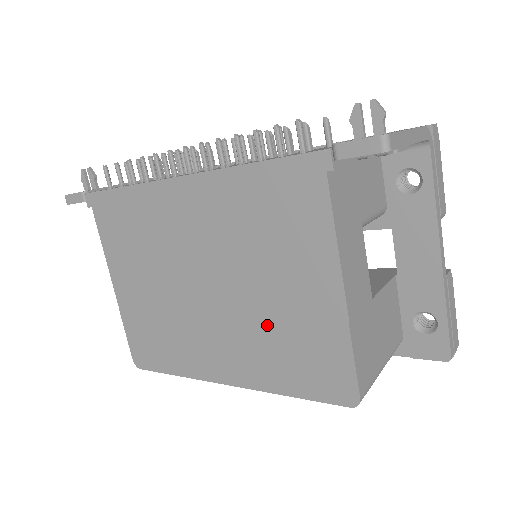
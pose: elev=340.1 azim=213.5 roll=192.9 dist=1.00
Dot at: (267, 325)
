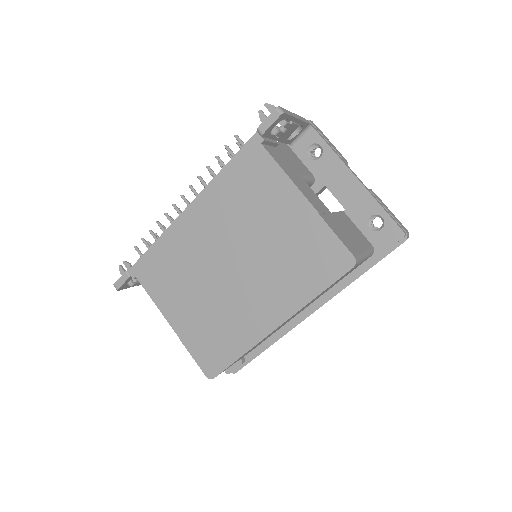
Dot at: (278, 258)
